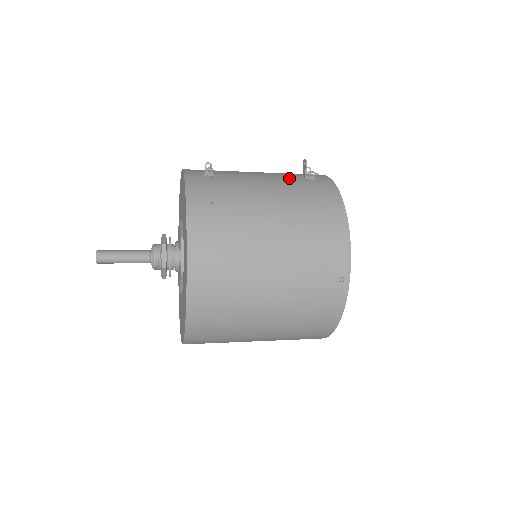
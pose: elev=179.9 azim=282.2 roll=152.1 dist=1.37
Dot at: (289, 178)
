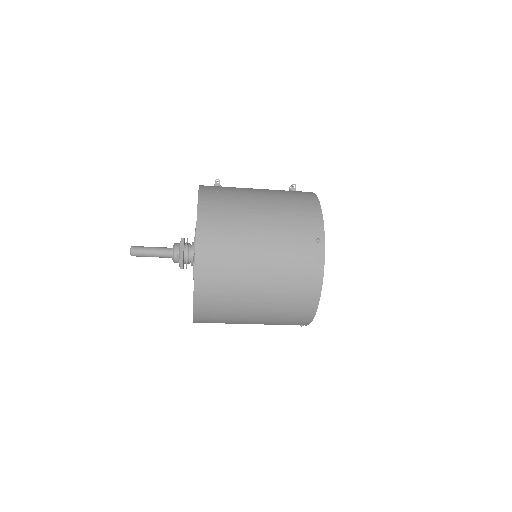
Dot at: occluded
